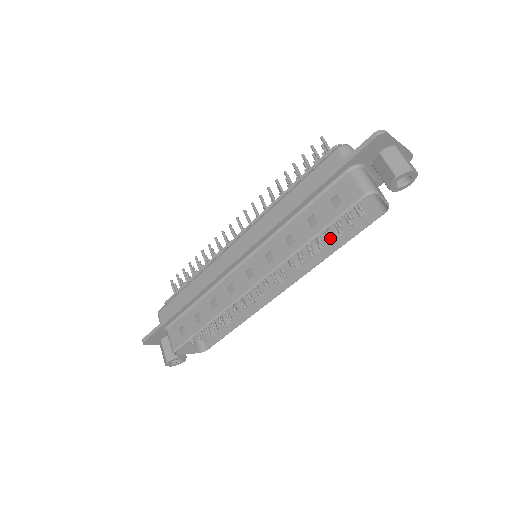
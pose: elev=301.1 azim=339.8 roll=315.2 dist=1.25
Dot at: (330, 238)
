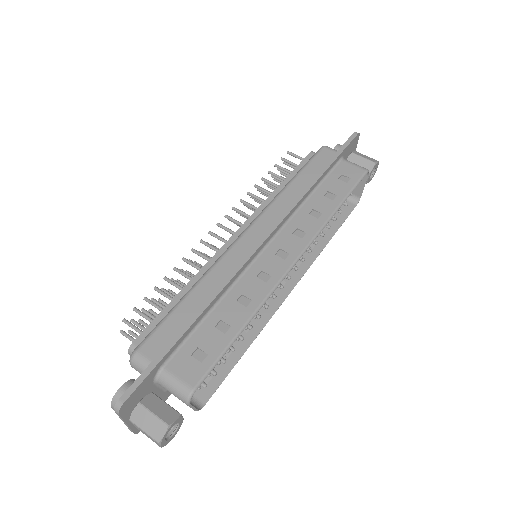
Dot at: occluded
